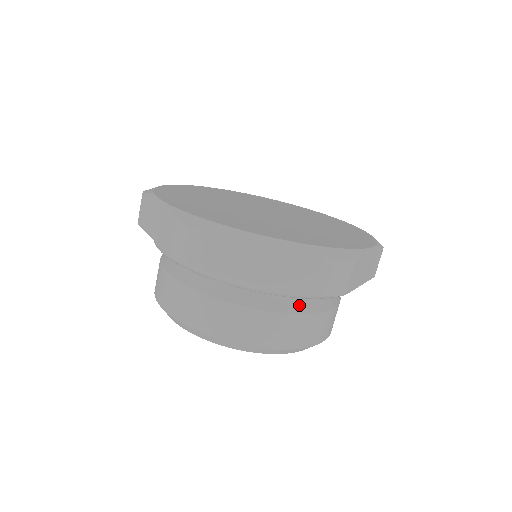
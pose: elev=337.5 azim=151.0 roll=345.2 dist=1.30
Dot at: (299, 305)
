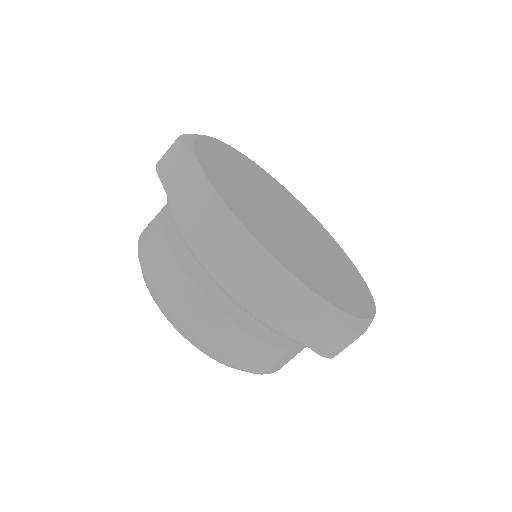
Dot at: (285, 340)
